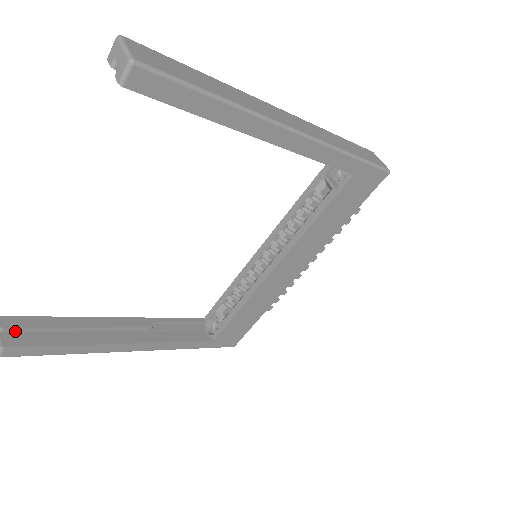
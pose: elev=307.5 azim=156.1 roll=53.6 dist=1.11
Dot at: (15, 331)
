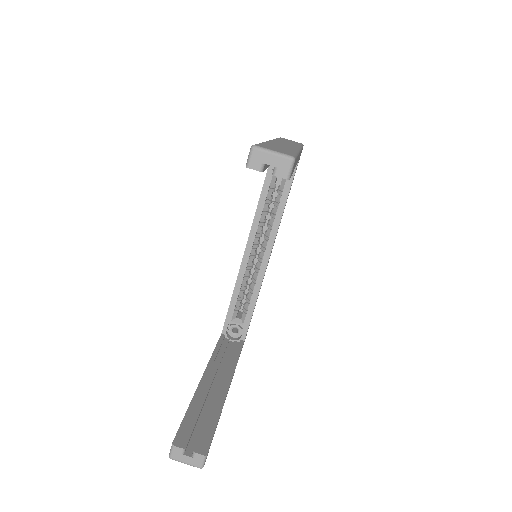
Dot at: (188, 443)
